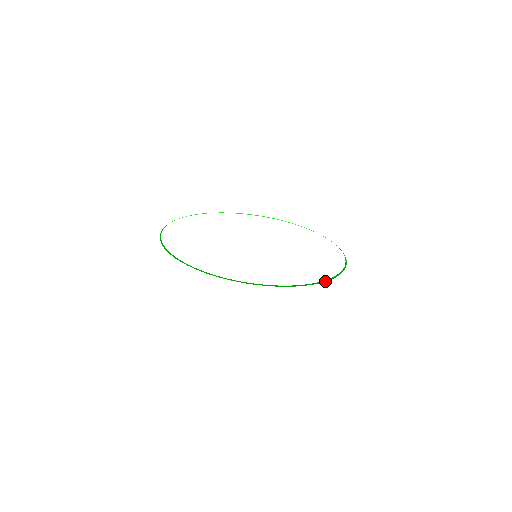
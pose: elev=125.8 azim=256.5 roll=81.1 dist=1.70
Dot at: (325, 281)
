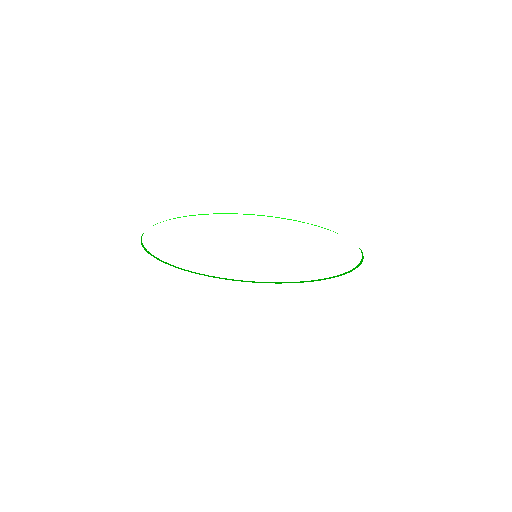
Dot at: (330, 278)
